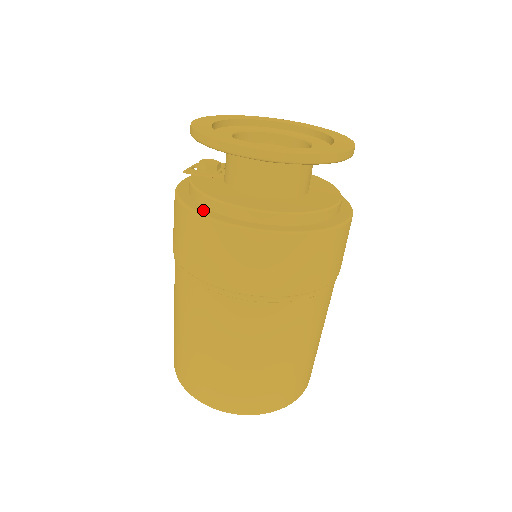
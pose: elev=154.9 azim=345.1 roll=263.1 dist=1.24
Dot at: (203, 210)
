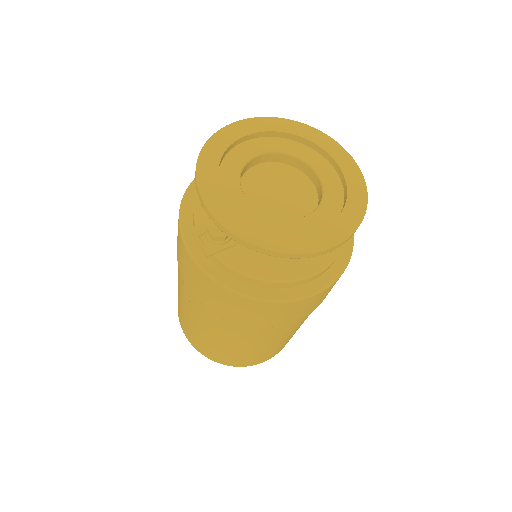
Dot at: (276, 294)
